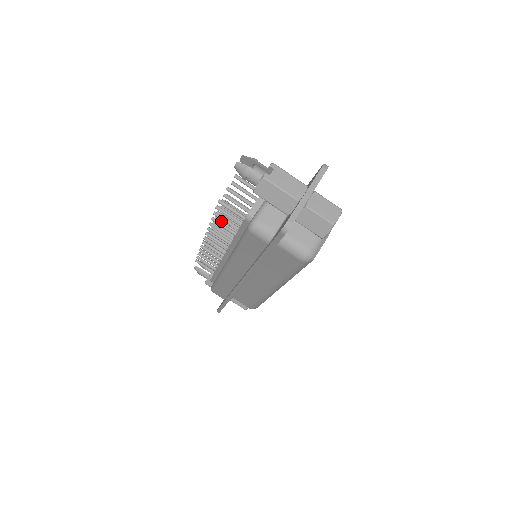
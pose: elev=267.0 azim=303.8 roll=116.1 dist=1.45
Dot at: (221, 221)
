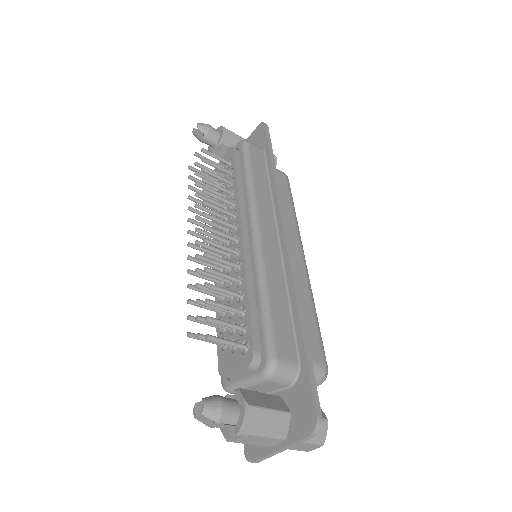
Dot at: (205, 261)
